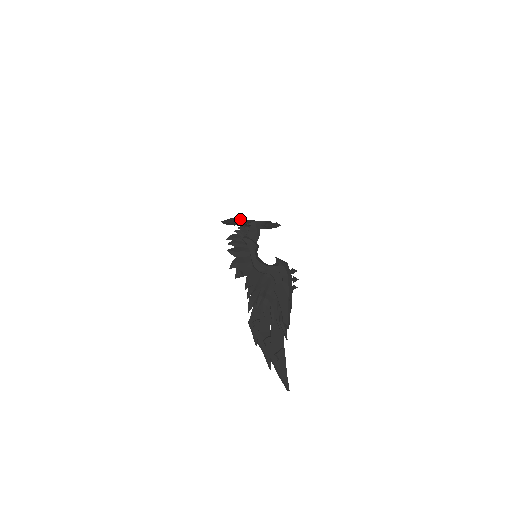
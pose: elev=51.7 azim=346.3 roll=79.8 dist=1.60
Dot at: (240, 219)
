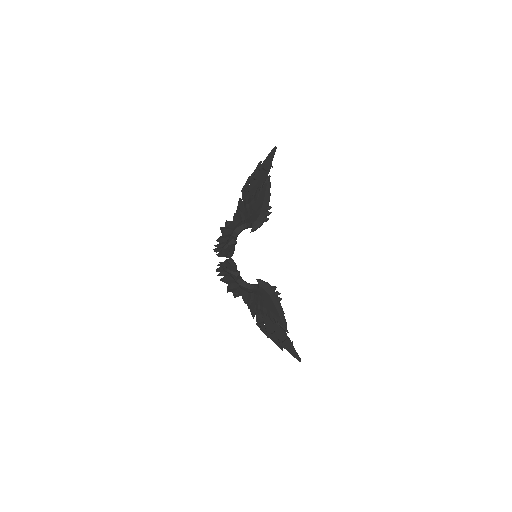
Dot at: (256, 179)
